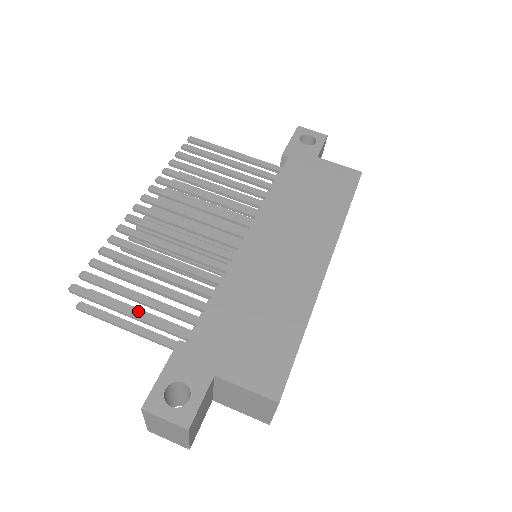
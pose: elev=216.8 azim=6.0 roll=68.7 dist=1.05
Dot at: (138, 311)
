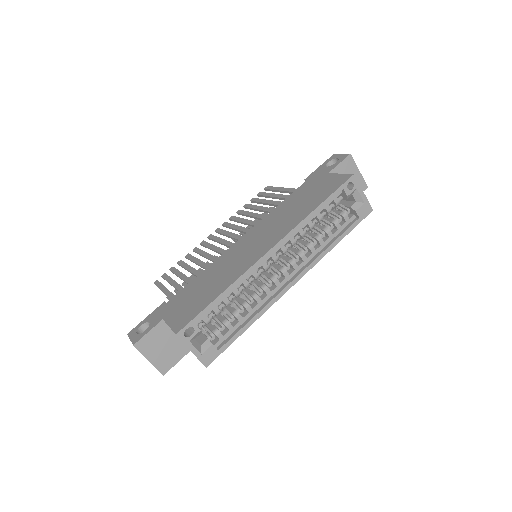
Dot at: (168, 291)
